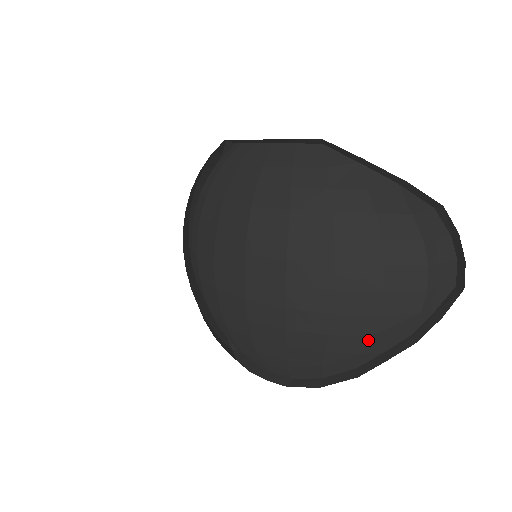
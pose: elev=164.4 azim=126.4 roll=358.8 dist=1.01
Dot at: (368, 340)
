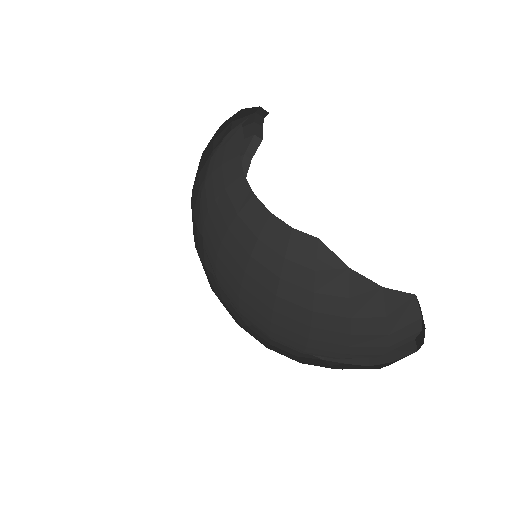
Dot at: occluded
